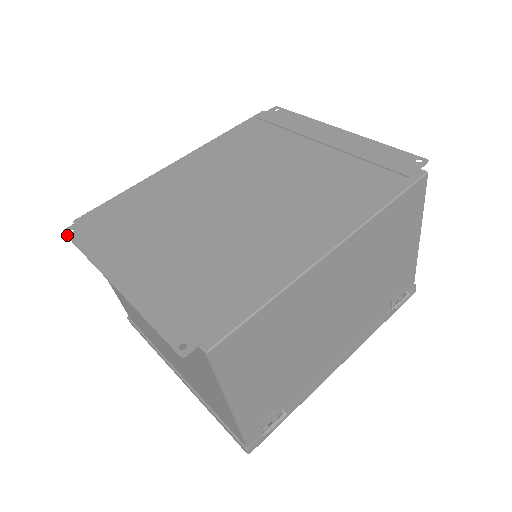
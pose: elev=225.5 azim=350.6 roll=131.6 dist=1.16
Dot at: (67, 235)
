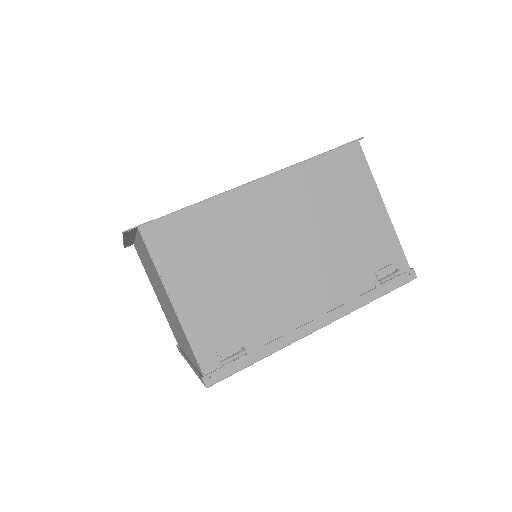
Dot at: occluded
